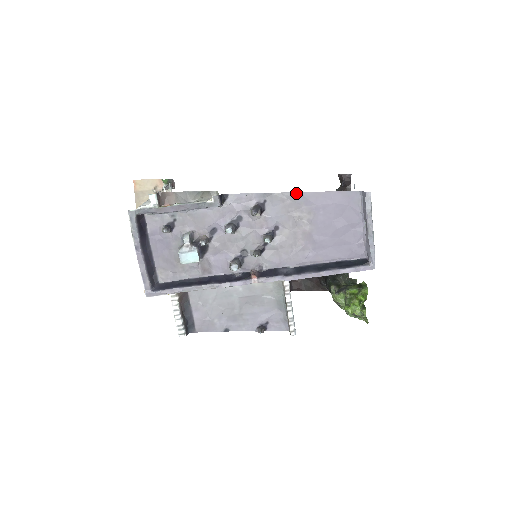
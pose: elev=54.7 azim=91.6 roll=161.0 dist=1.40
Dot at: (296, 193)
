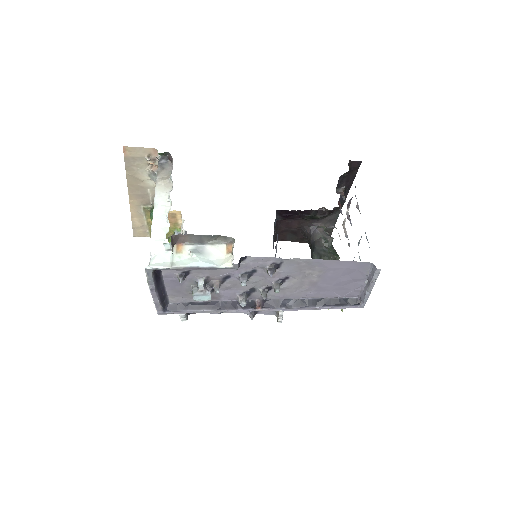
Dot at: (313, 260)
